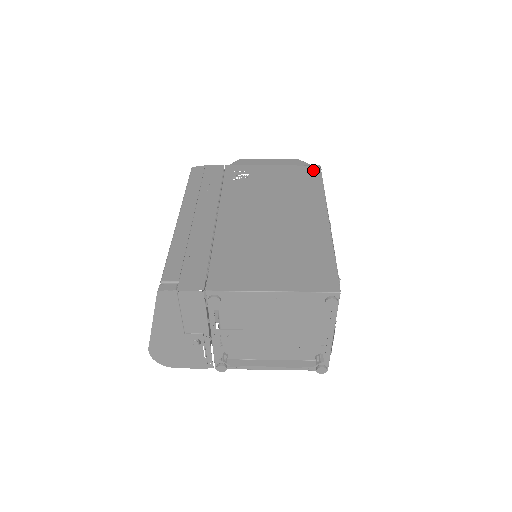
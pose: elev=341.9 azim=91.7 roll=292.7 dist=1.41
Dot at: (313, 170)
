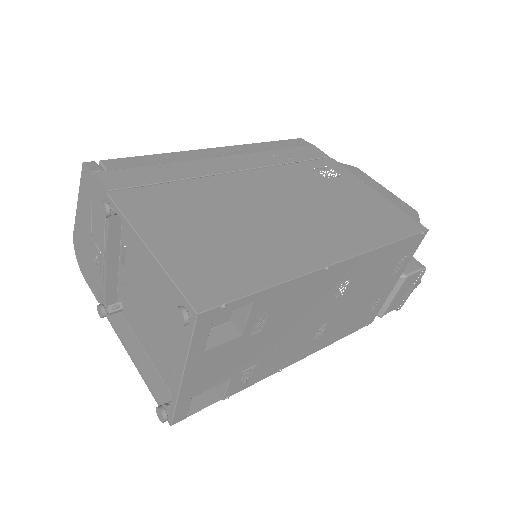
Dot at: (410, 225)
